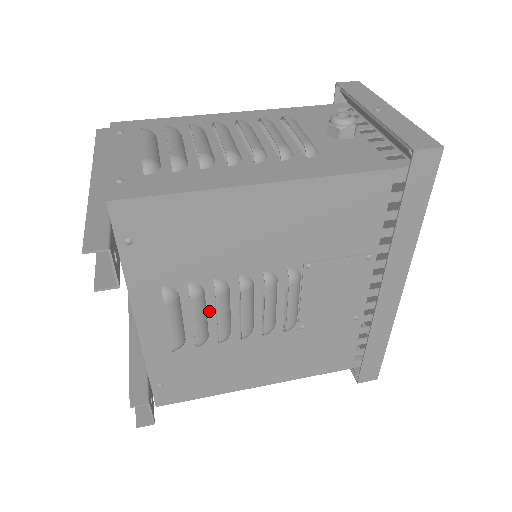
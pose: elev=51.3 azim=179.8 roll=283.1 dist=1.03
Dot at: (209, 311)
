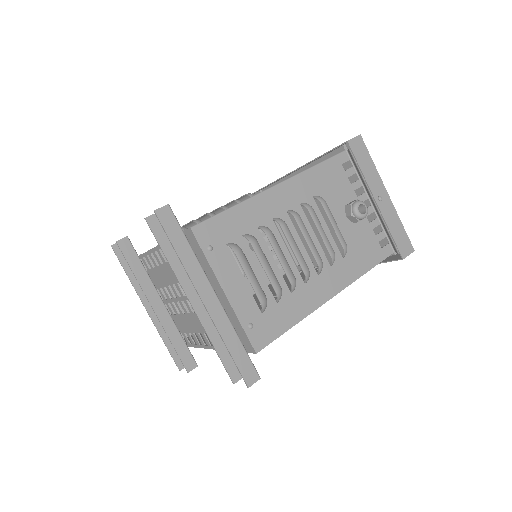
Dot at: occluded
